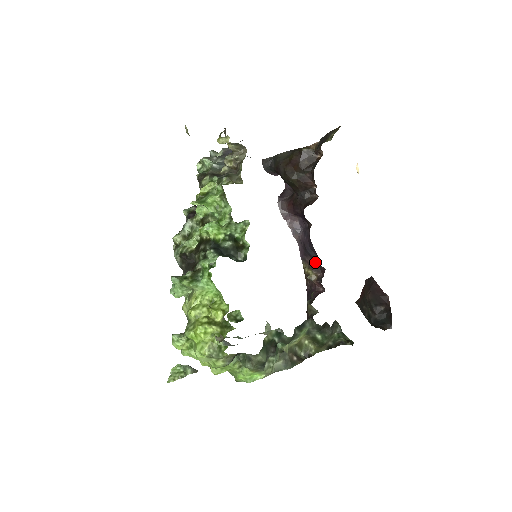
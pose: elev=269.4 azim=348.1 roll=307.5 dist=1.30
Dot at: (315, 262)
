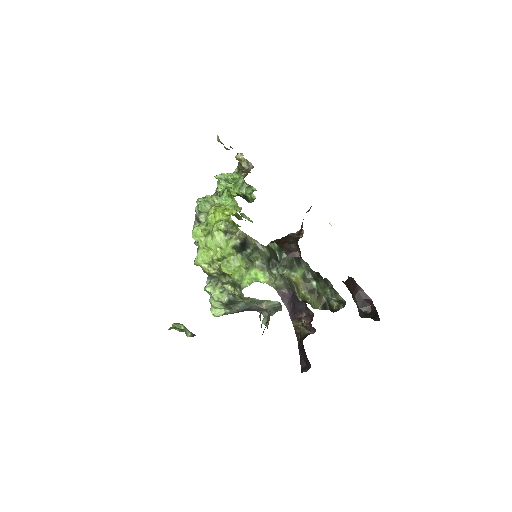
Dot at: (304, 315)
